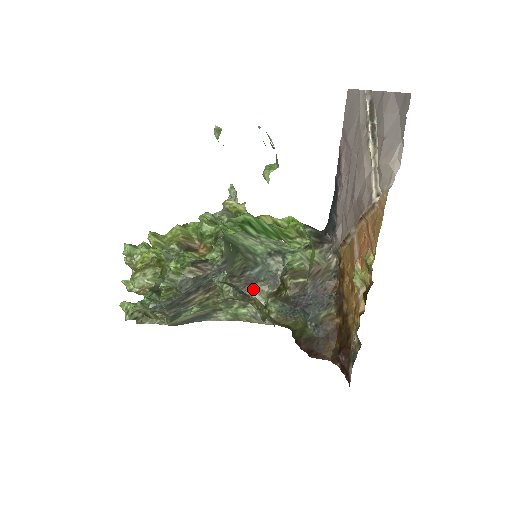
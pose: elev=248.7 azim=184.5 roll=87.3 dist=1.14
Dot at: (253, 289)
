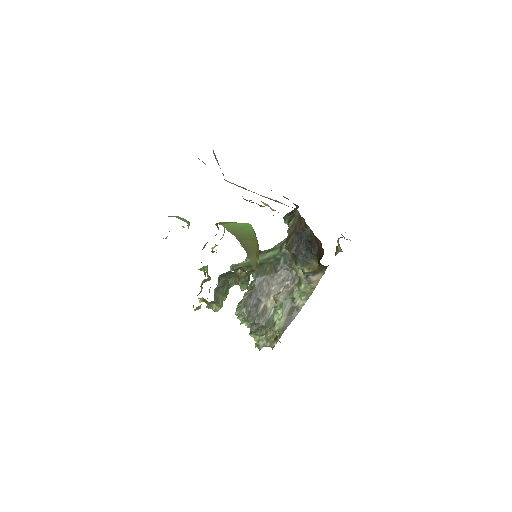
Dot at: (294, 272)
